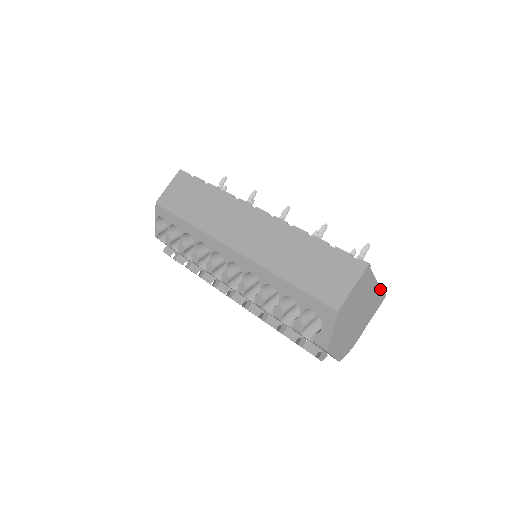
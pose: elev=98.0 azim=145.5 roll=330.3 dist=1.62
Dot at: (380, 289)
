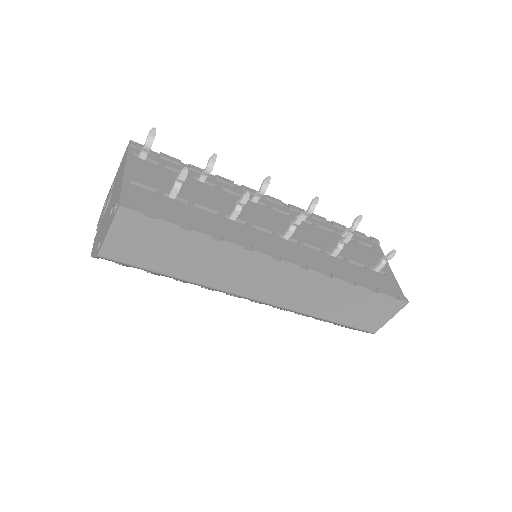
Dot at: occluded
